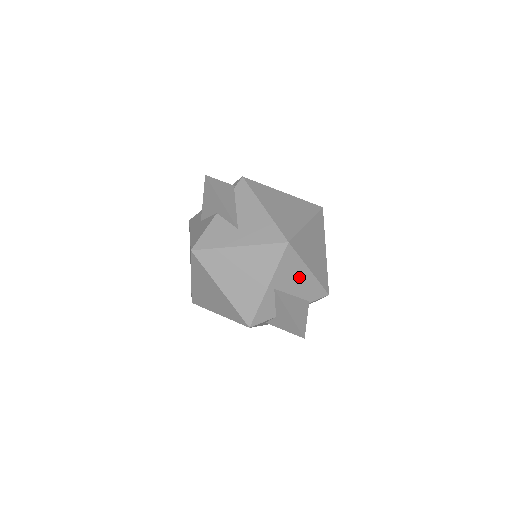
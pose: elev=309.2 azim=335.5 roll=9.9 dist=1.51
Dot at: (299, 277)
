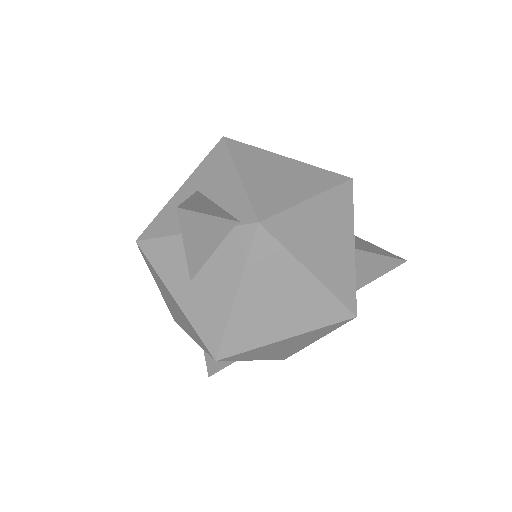
Dot at: occluded
